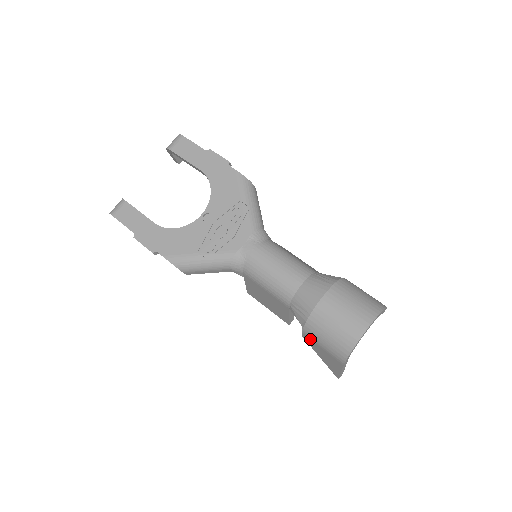
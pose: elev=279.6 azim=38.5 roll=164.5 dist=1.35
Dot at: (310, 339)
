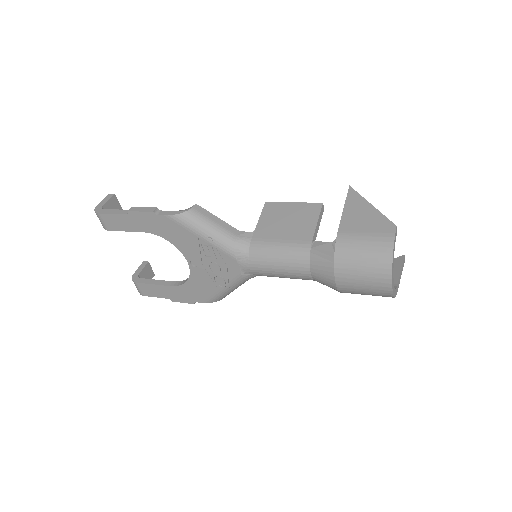
Dot at: occluded
